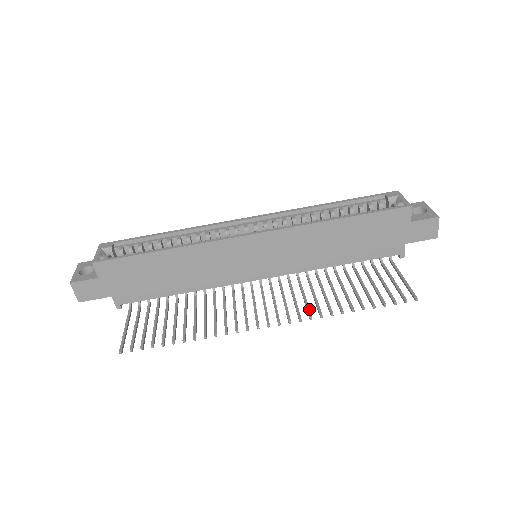
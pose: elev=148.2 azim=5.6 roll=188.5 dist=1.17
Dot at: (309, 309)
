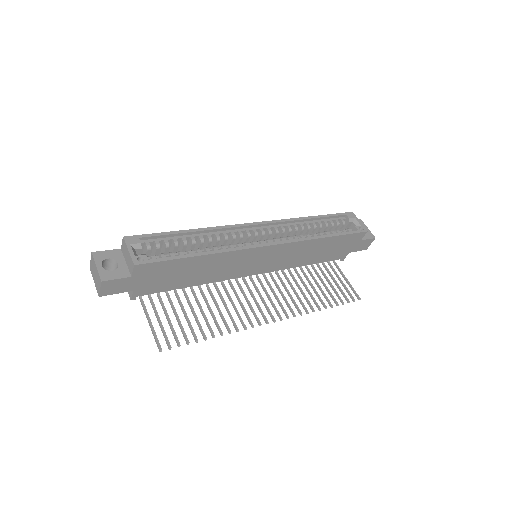
Dot at: occluded
